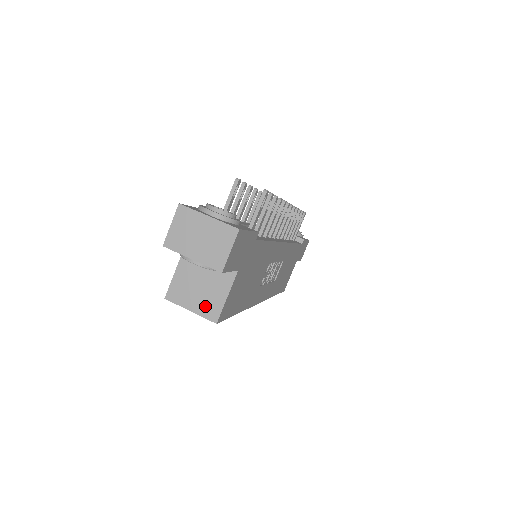
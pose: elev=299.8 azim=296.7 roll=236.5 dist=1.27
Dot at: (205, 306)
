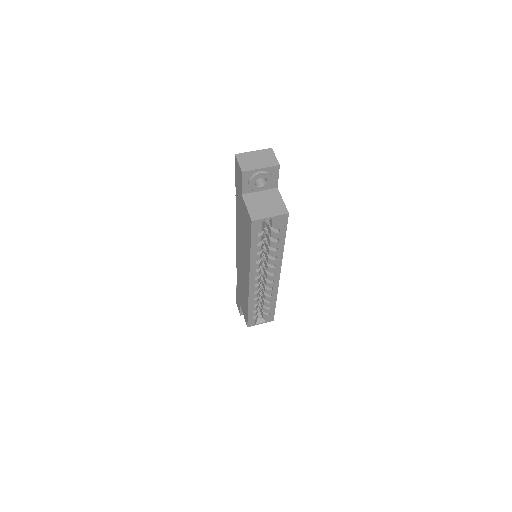
Dot at: (276, 210)
